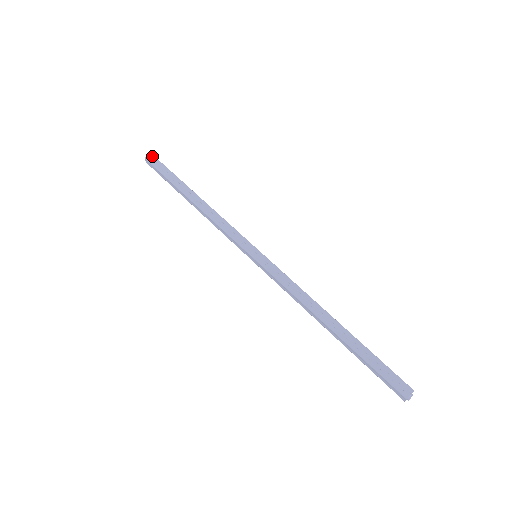
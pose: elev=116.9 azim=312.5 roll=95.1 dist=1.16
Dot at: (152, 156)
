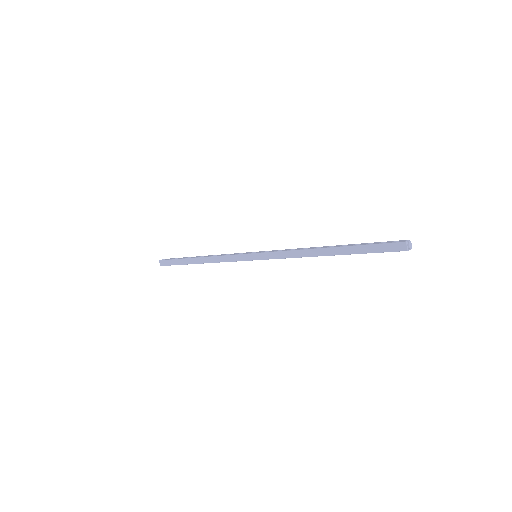
Dot at: occluded
